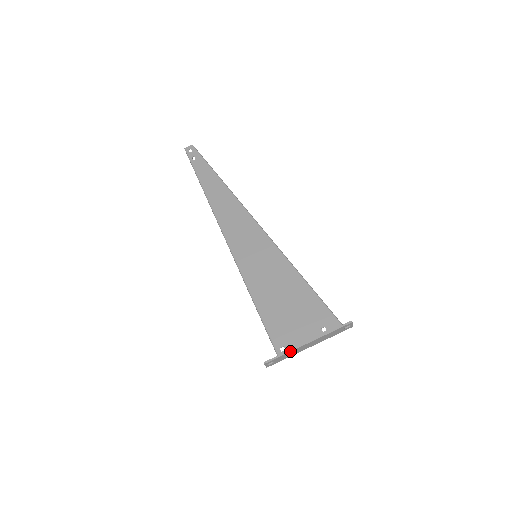
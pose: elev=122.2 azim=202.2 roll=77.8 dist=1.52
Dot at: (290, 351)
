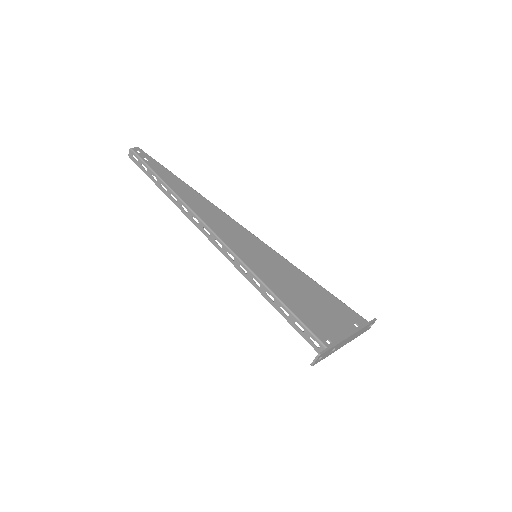
Dot at: (339, 342)
